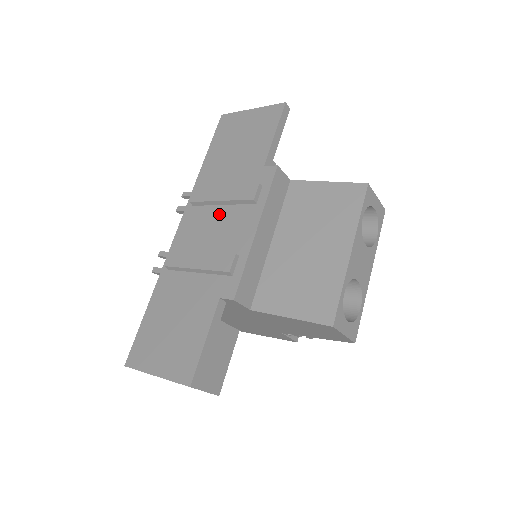
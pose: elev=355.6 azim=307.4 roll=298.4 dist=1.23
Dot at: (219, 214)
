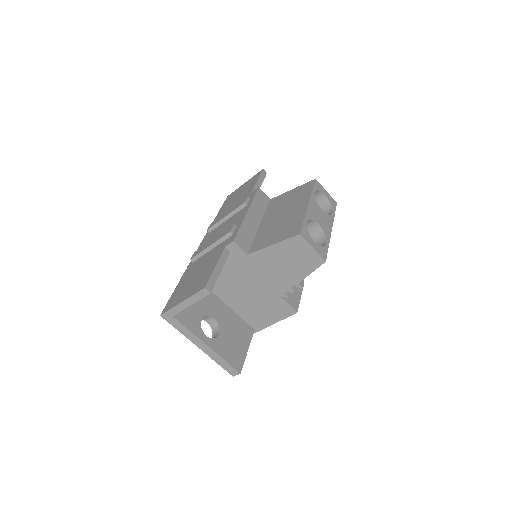
Dot at: (225, 223)
